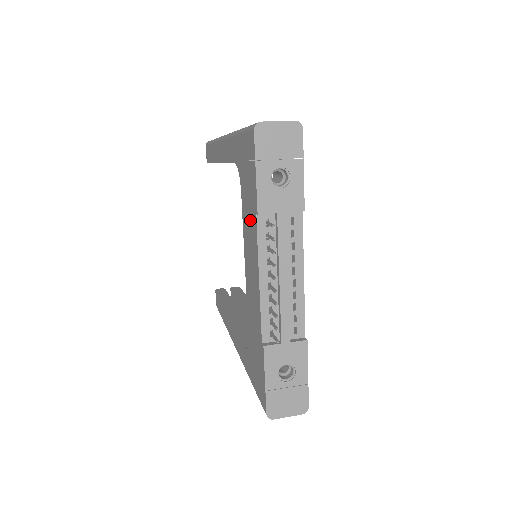
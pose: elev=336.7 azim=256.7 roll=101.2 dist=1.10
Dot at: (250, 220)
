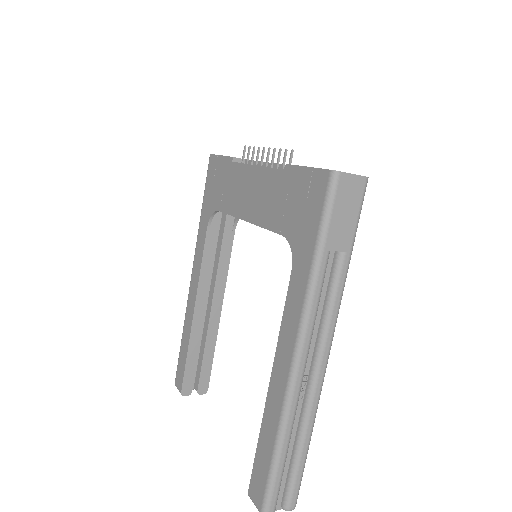
Dot at: (231, 183)
